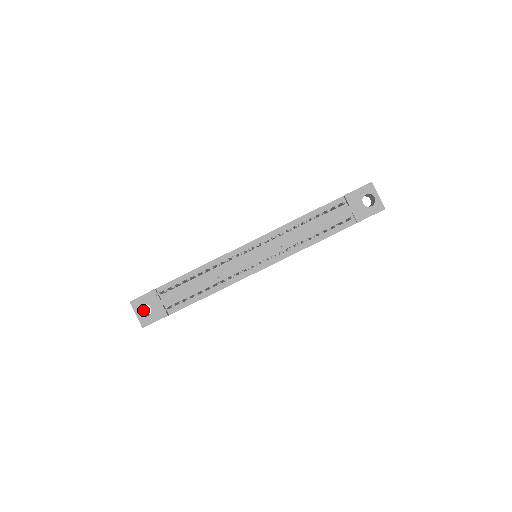
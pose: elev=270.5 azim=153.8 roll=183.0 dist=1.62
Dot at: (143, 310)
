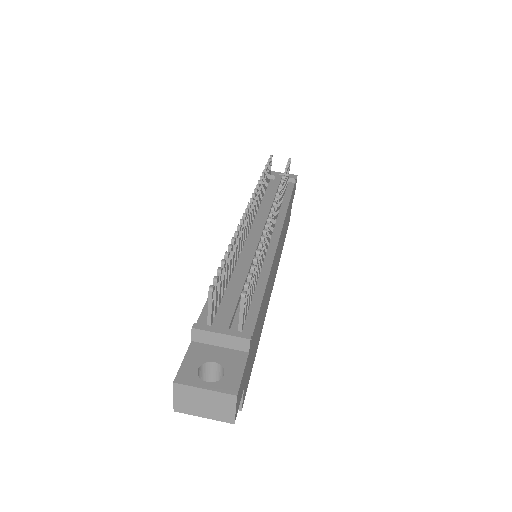
Dot at: occluded
